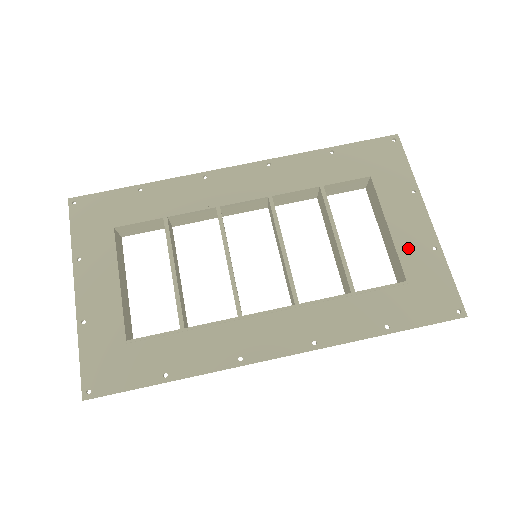
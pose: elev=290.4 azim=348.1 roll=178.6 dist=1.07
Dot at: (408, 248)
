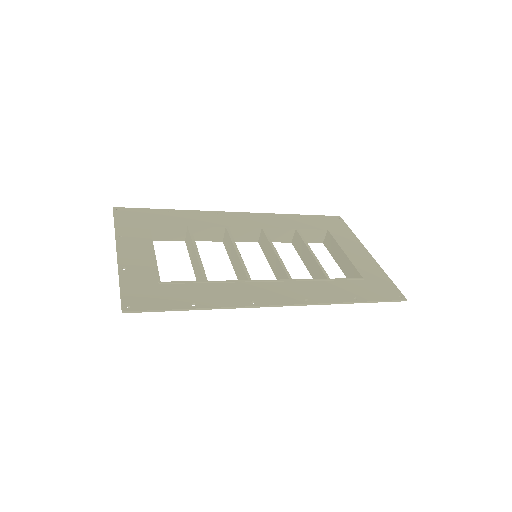
Dot at: (360, 264)
